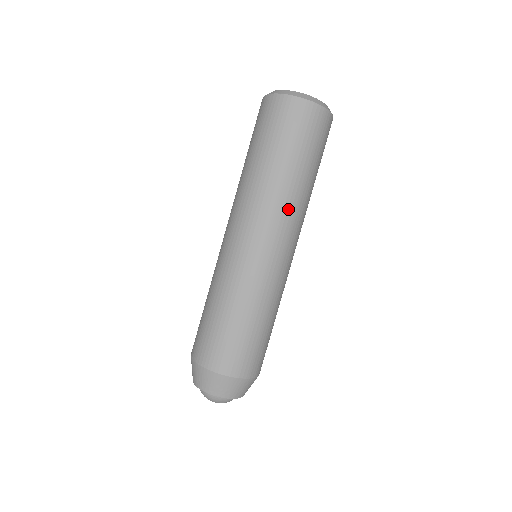
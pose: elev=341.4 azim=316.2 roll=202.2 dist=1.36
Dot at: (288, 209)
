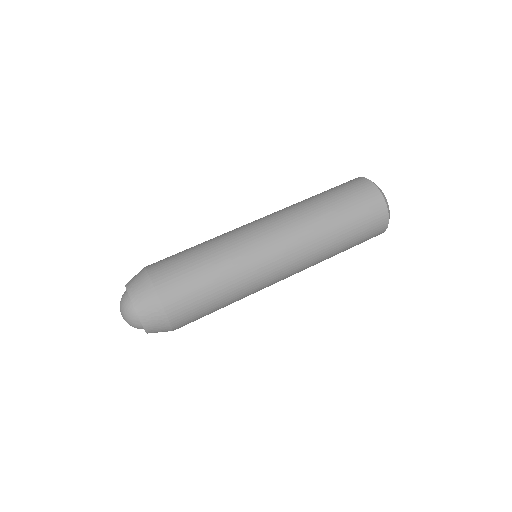
Dot at: (306, 231)
